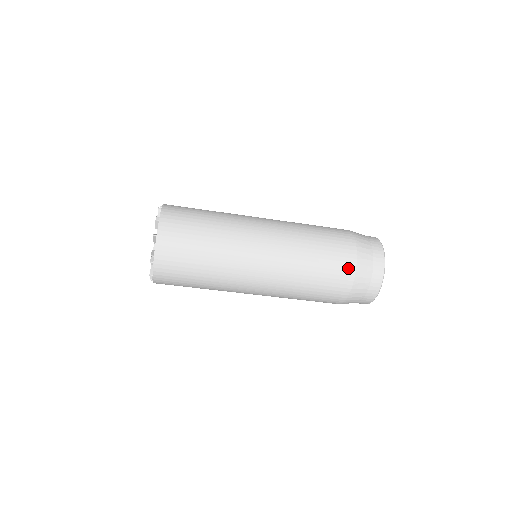
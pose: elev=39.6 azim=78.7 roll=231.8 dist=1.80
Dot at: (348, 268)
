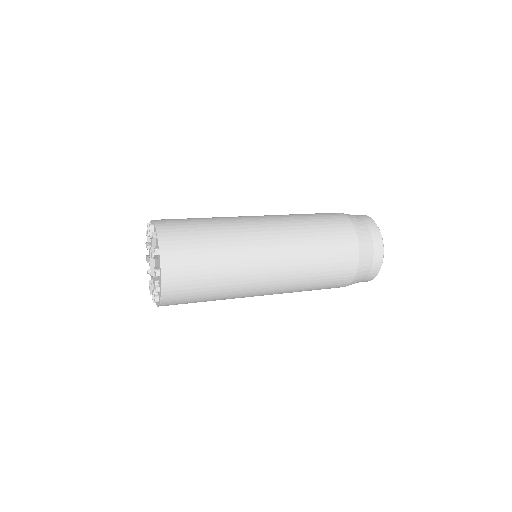
Dot at: occluded
